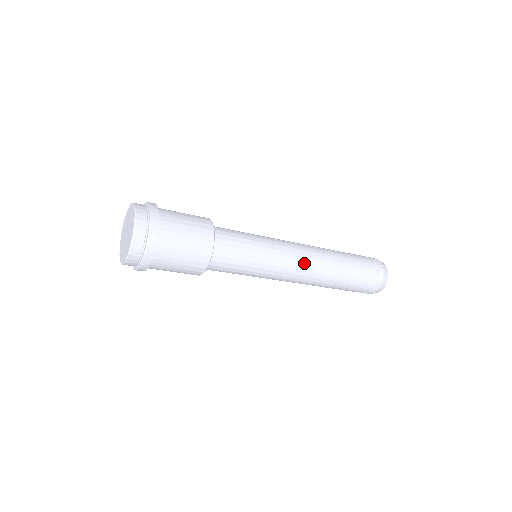
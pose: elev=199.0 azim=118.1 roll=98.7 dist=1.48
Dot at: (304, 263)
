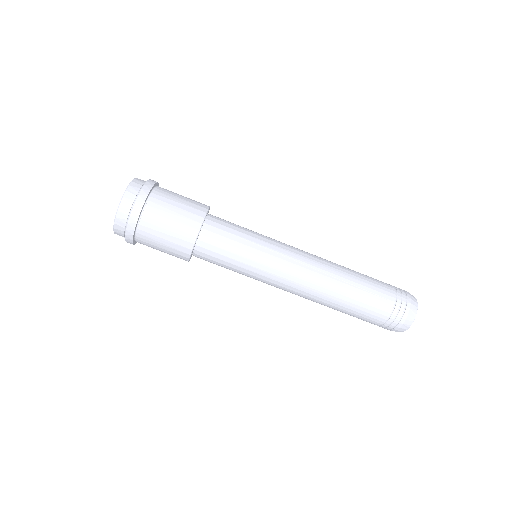
Dot at: (308, 254)
